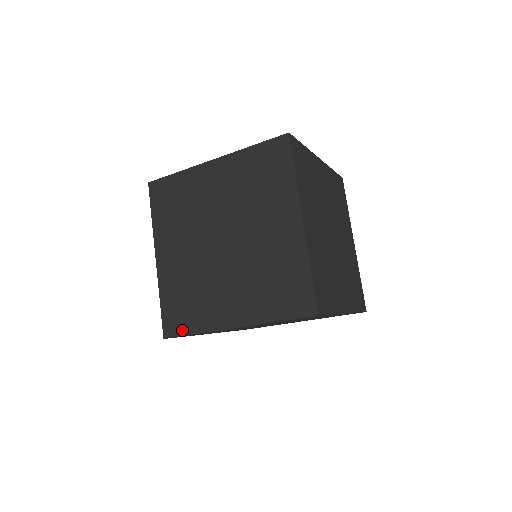
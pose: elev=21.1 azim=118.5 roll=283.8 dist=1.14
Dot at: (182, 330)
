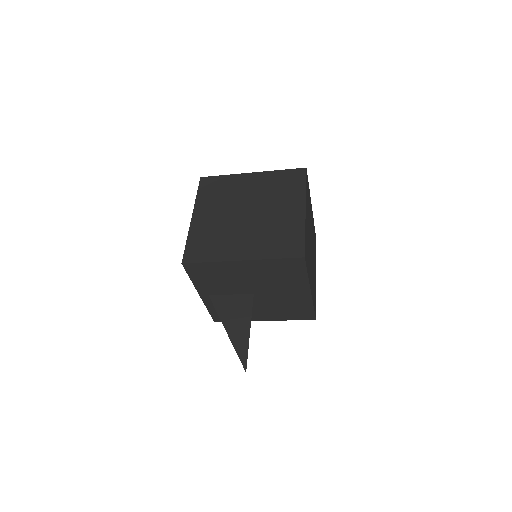
Dot at: occluded
